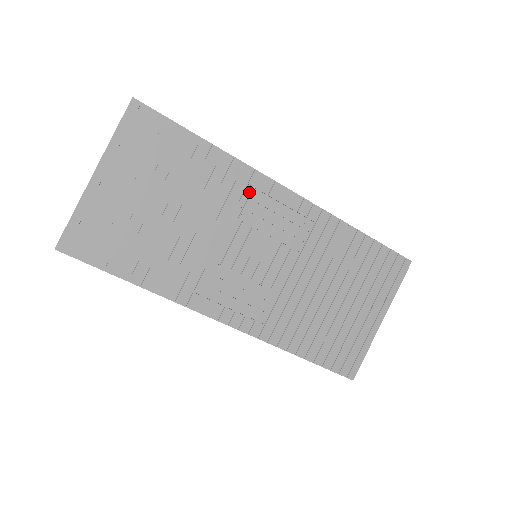
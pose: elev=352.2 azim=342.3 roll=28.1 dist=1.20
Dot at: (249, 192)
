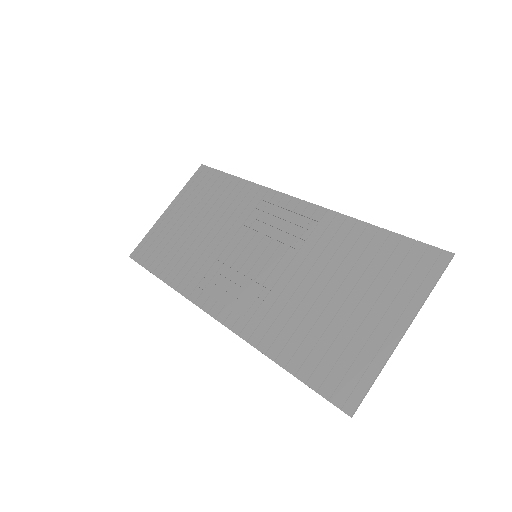
Dot at: (261, 206)
